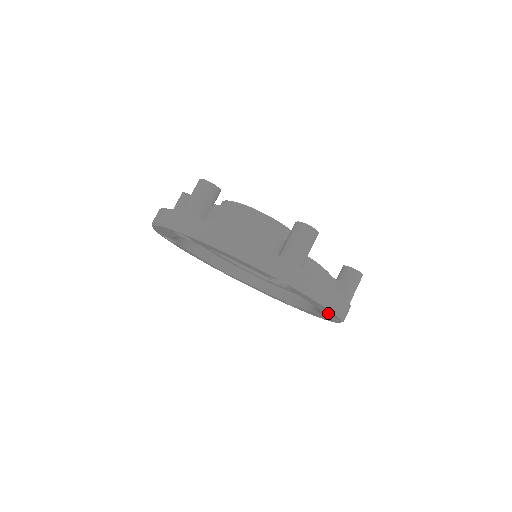
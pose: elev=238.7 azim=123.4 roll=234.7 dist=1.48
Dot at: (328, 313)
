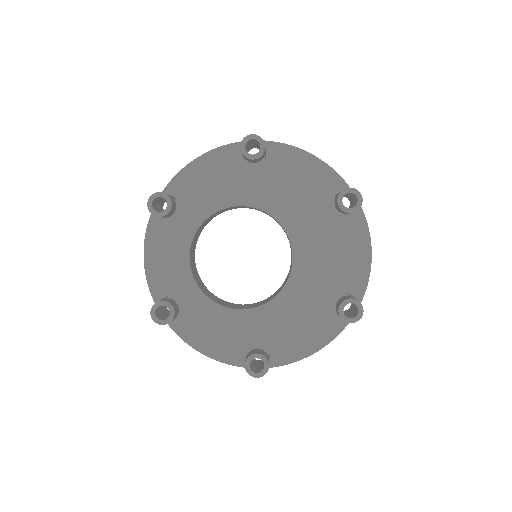
Dot at: occluded
